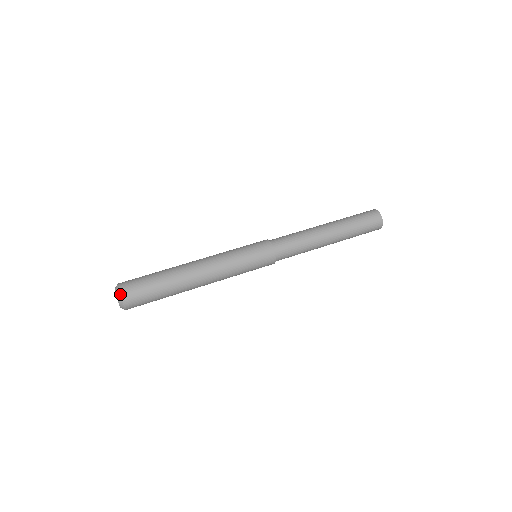
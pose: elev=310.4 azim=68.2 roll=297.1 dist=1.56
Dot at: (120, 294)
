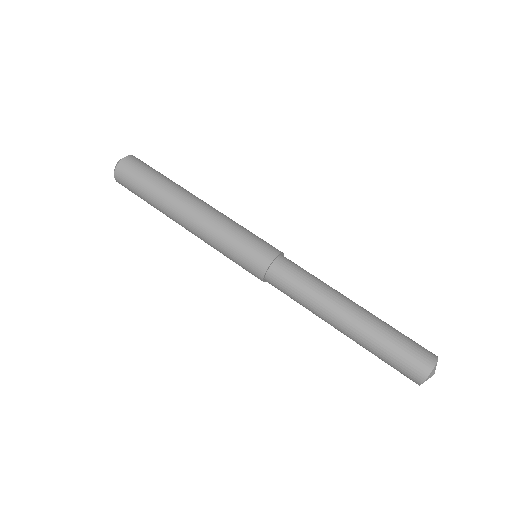
Dot at: (125, 157)
